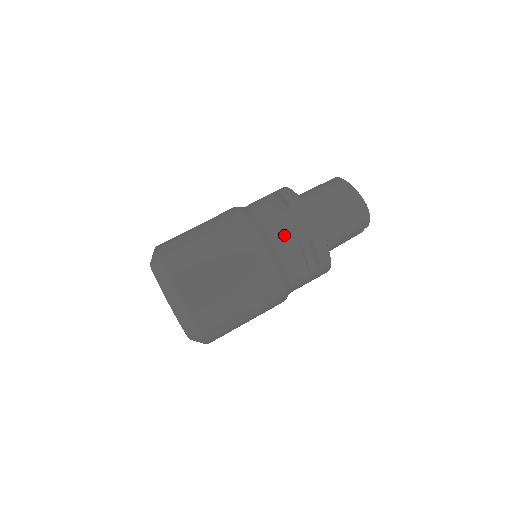
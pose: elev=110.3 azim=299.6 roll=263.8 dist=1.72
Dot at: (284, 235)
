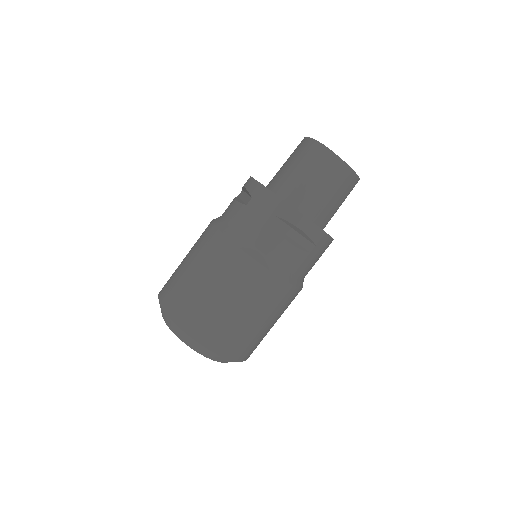
Dot at: occluded
